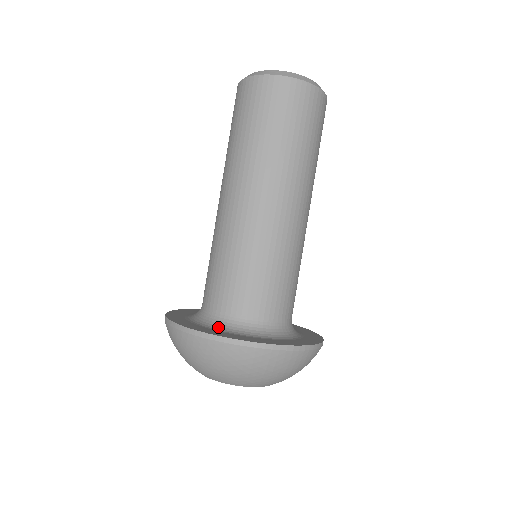
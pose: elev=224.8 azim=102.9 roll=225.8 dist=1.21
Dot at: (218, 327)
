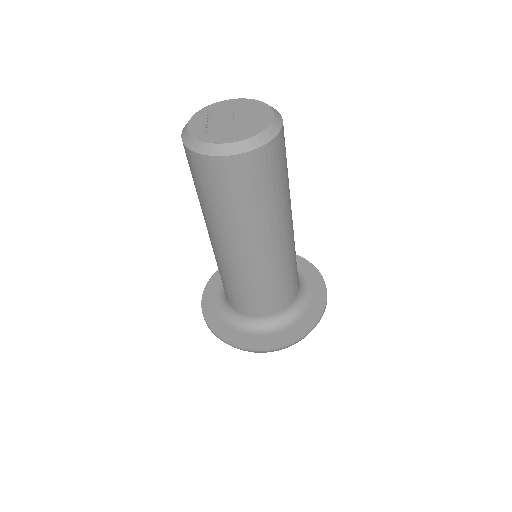
Dot at: (238, 324)
